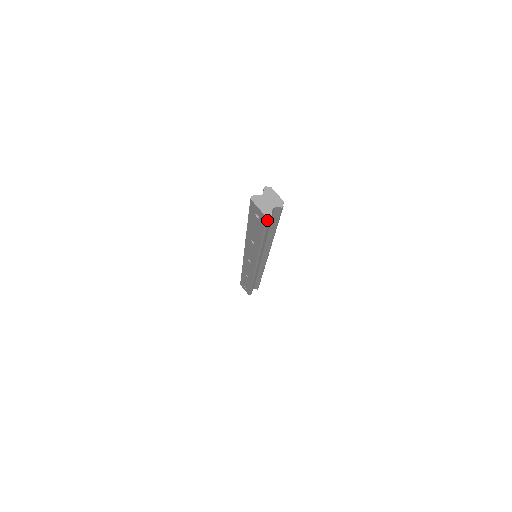
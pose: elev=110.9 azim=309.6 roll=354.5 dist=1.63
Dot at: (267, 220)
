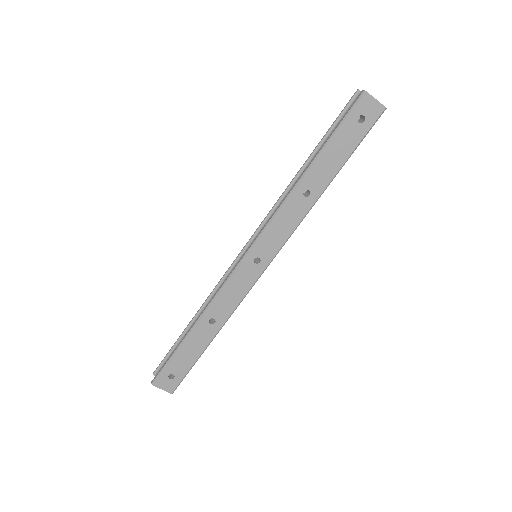
Dot at: occluded
